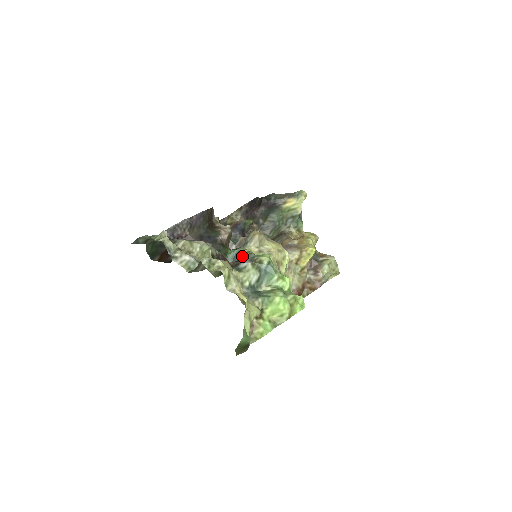
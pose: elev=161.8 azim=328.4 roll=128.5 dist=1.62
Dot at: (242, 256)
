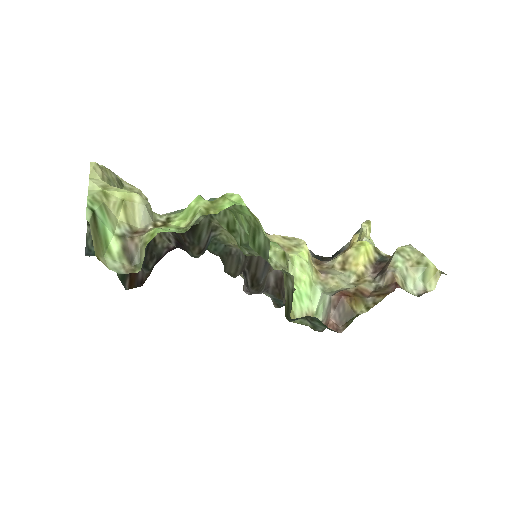
Dot at: (209, 235)
